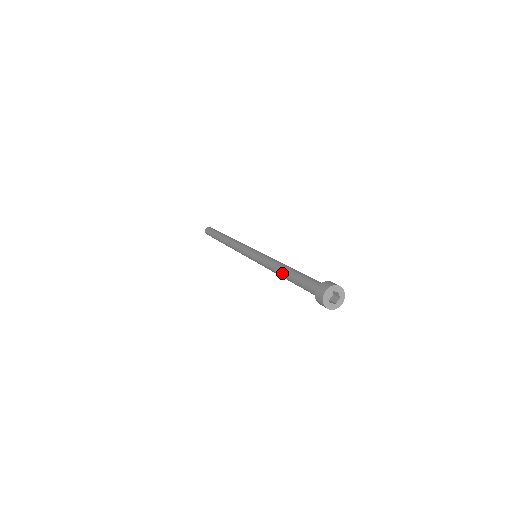
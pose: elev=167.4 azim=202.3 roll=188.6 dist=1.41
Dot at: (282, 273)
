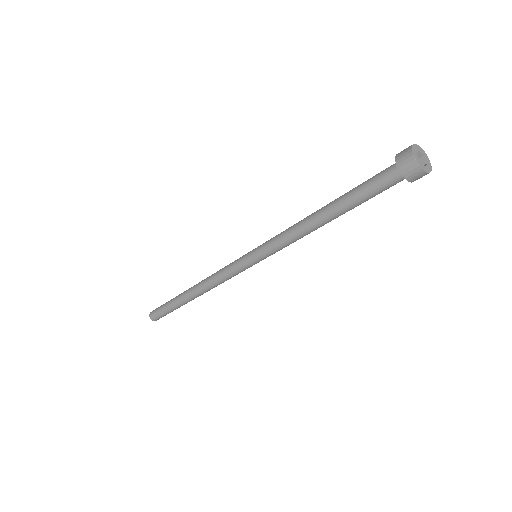
Dot at: (321, 219)
